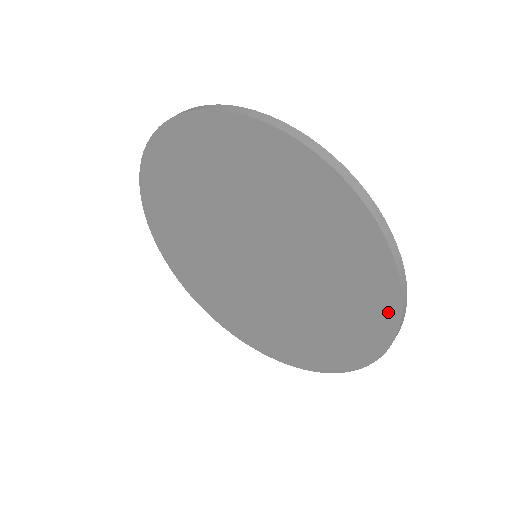
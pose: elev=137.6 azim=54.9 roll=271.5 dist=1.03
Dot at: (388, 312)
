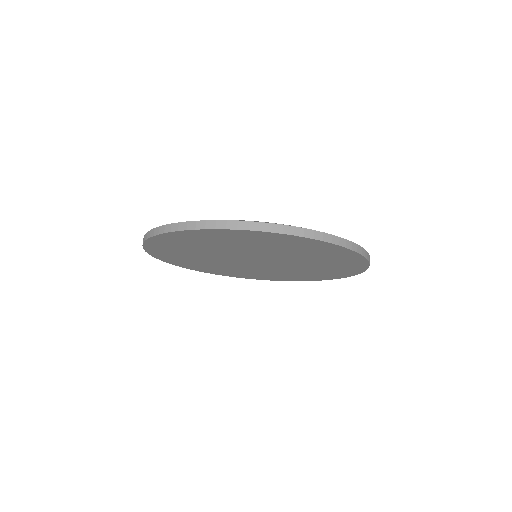
Dot at: (359, 268)
